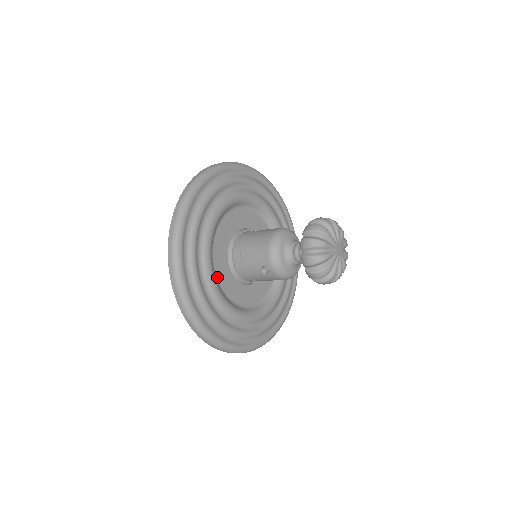
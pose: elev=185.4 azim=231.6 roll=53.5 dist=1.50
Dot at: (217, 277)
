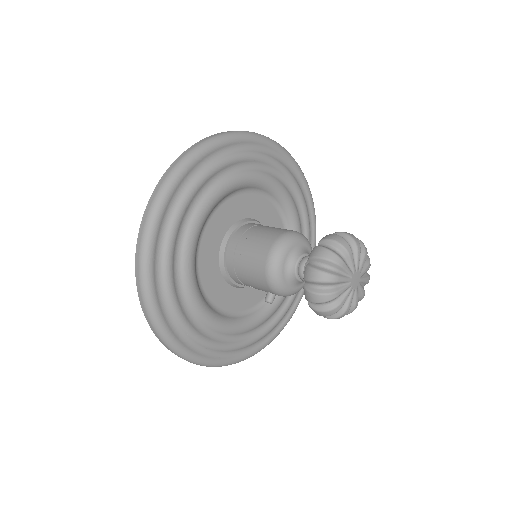
Dot at: (219, 307)
